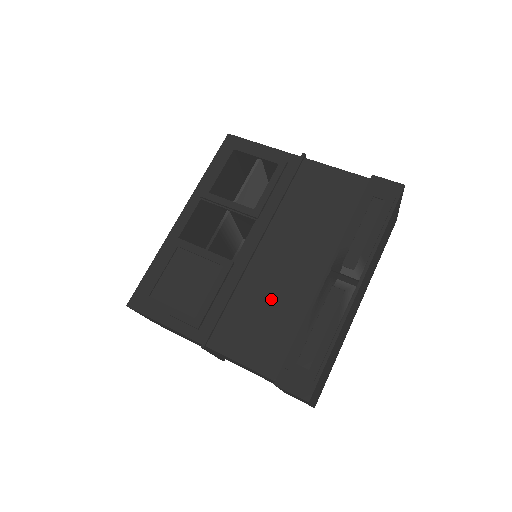
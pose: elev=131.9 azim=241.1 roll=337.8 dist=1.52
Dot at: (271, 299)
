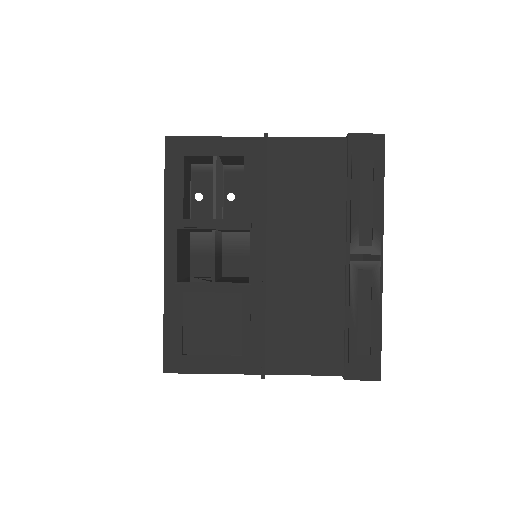
Dot at: (305, 305)
